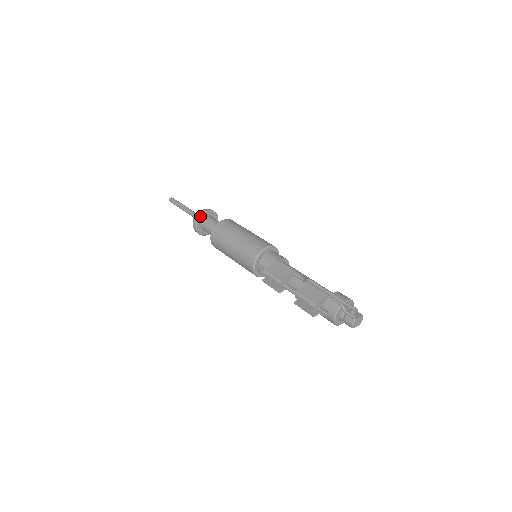
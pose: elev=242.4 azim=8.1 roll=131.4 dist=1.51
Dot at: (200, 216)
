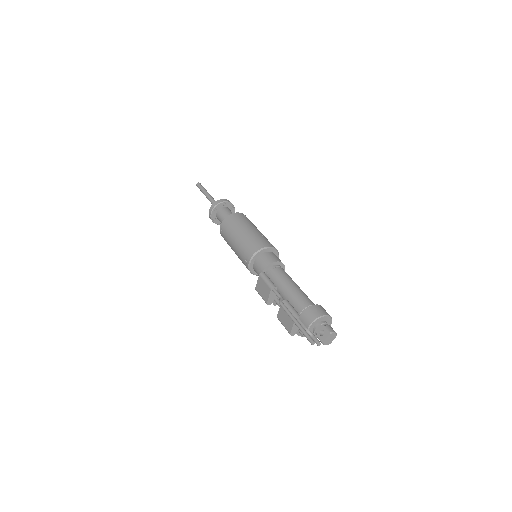
Dot at: (211, 218)
